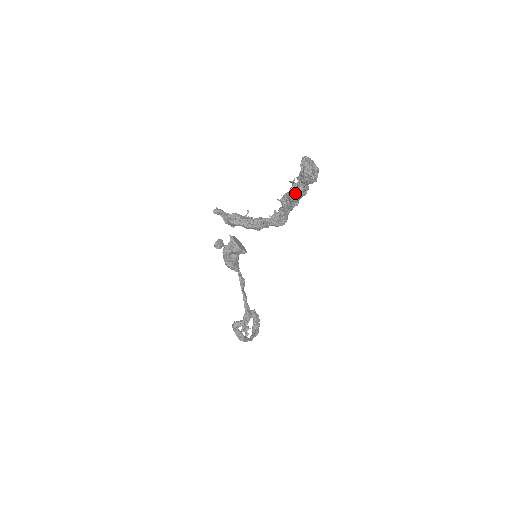
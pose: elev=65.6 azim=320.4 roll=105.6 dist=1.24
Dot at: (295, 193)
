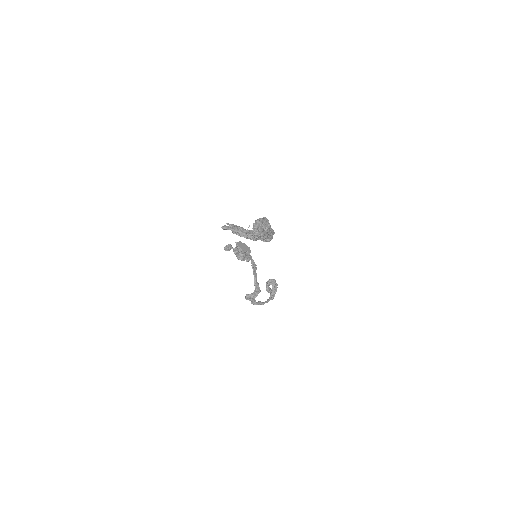
Dot at: occluded
